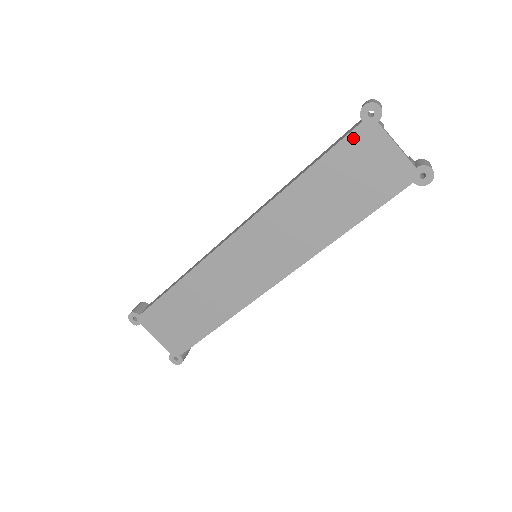
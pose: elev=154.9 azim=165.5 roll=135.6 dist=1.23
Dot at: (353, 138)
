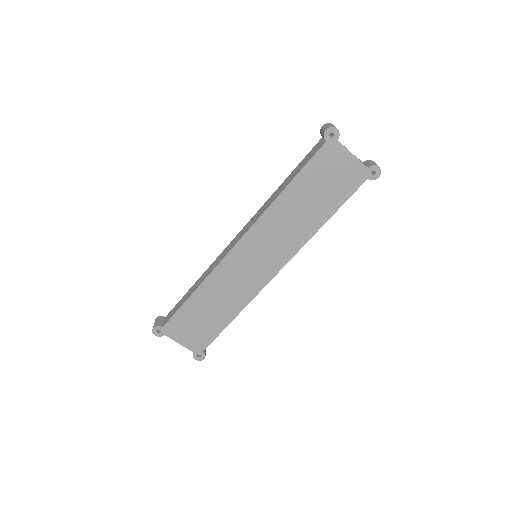
Dot at: (321, 154)
